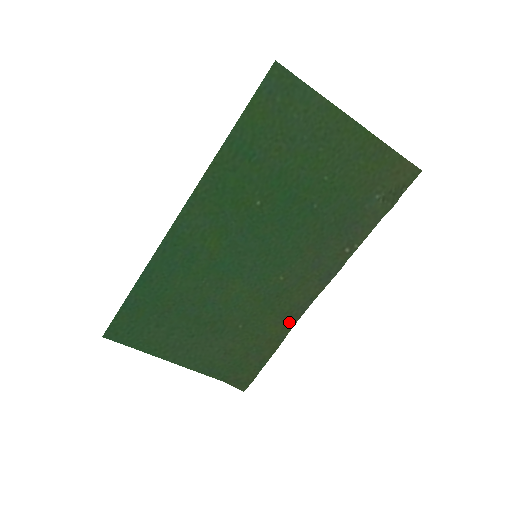
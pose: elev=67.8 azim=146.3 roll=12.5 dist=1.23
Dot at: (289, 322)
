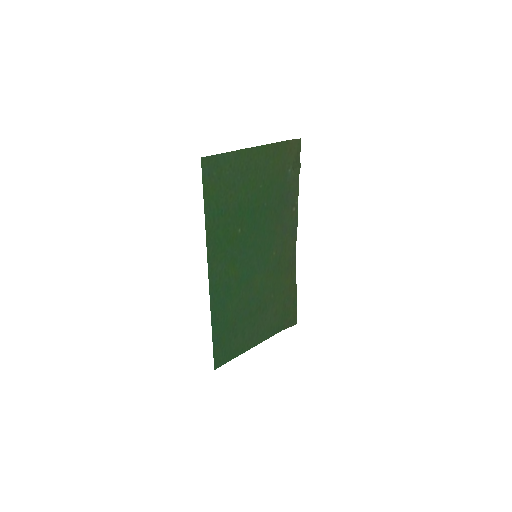
Dot at: (292, 270)
